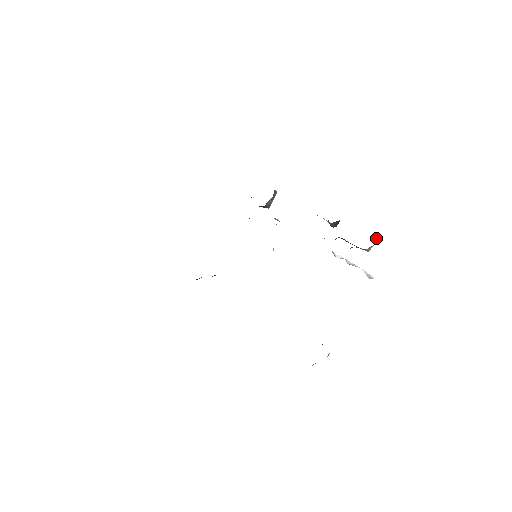
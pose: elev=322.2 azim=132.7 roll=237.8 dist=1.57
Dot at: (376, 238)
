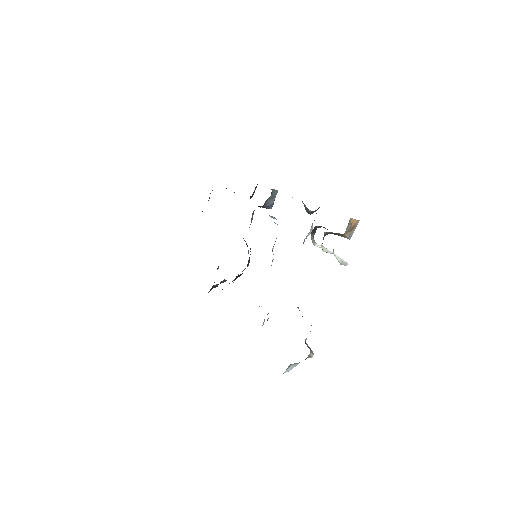
Dot at: (353, 222)
